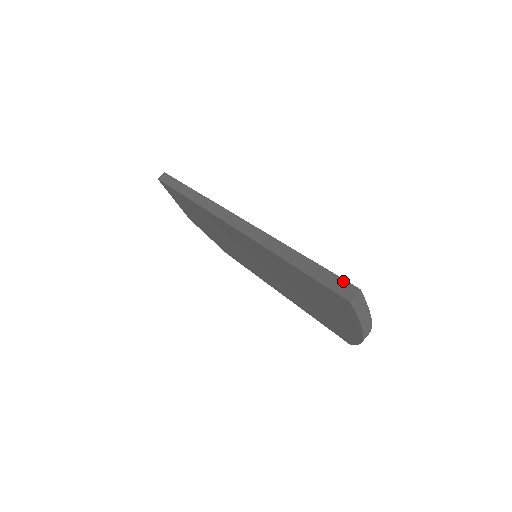
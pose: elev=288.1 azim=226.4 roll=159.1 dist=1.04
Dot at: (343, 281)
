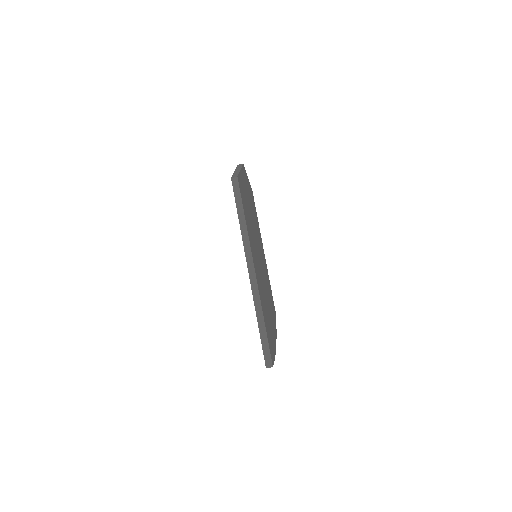
Dot at: (270, 358)
